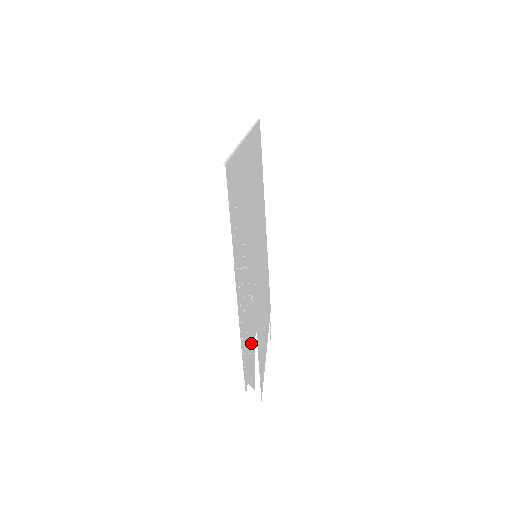
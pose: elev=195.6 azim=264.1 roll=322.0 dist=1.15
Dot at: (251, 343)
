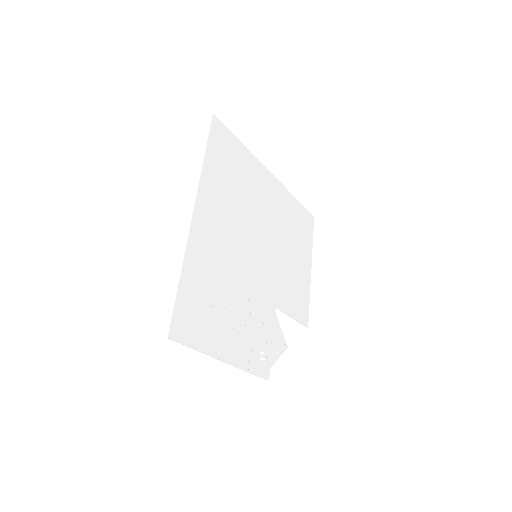
Dot at: (268, 335)
